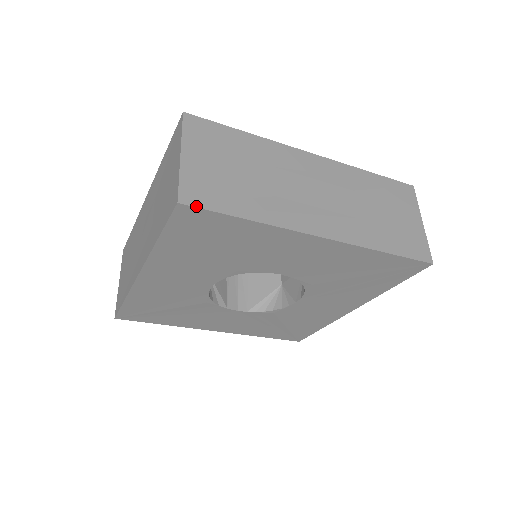
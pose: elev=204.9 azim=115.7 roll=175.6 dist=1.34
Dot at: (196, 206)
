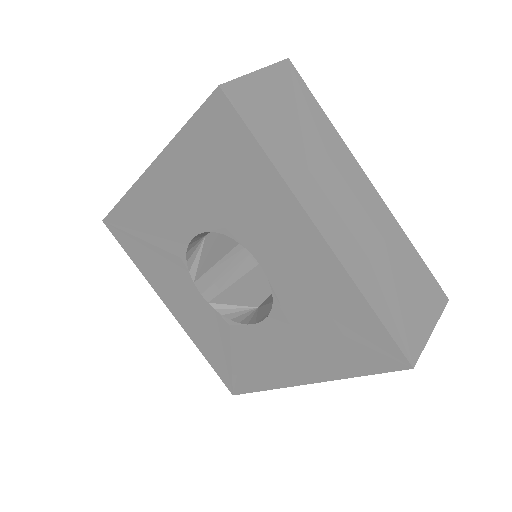
Dot at: (232, 102)
